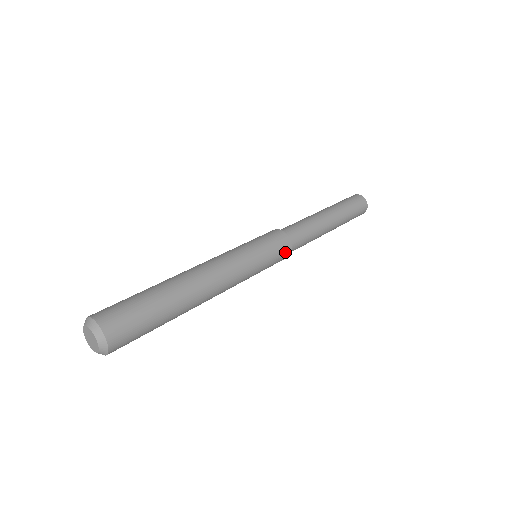
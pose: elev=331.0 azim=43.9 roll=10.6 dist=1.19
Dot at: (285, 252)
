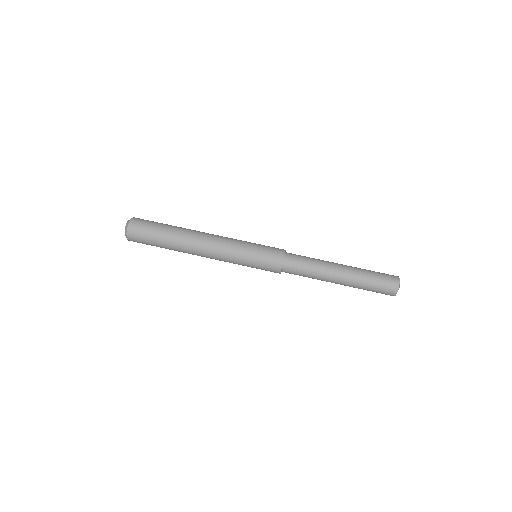
Dot at: occluded
